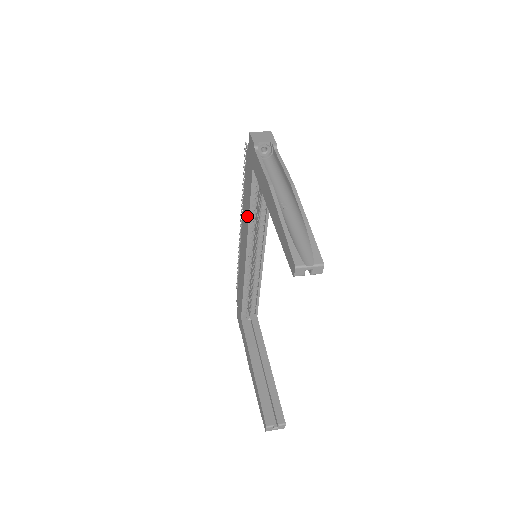
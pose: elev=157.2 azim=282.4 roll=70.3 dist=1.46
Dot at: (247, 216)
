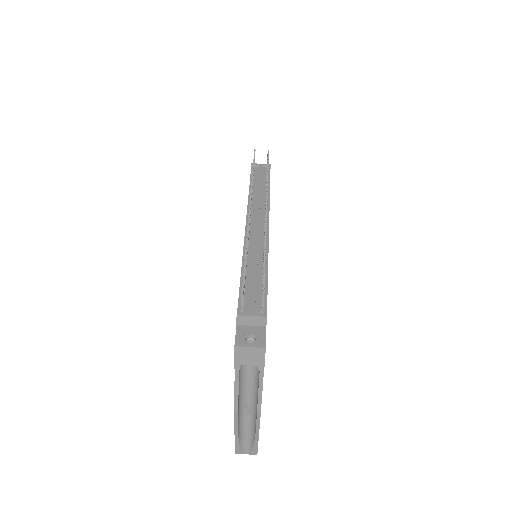
Dot at: occluded
